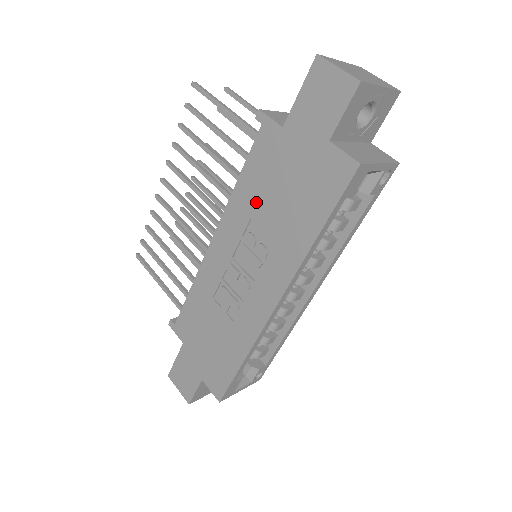
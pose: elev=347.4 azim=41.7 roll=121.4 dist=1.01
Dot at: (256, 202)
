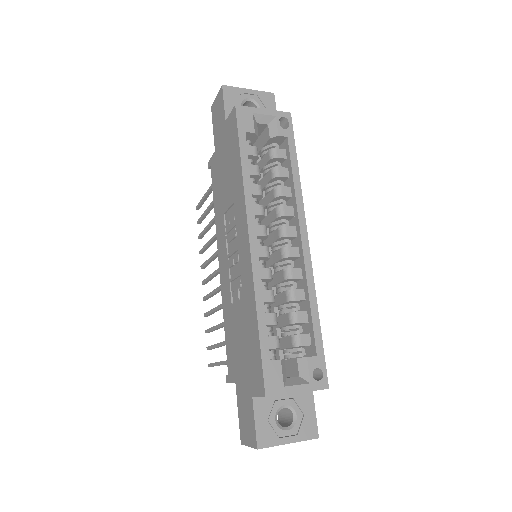
Dot at: (222, 202)
